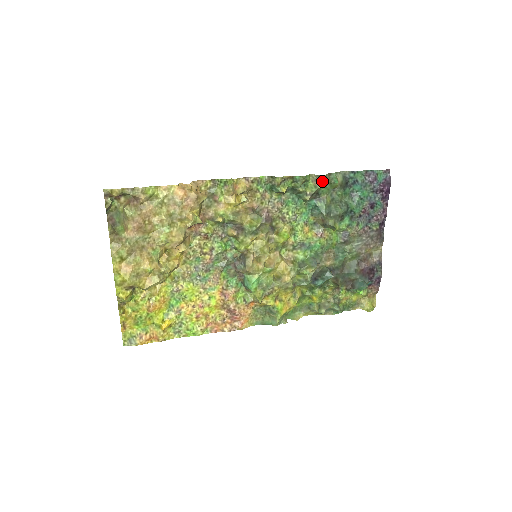
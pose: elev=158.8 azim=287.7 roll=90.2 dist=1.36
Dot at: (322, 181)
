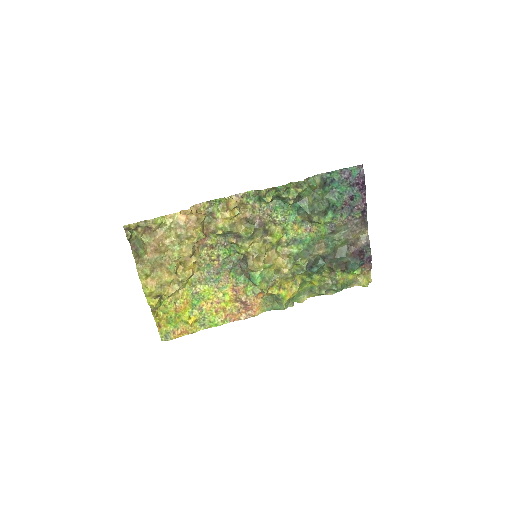
Dot at: (301, 186)
